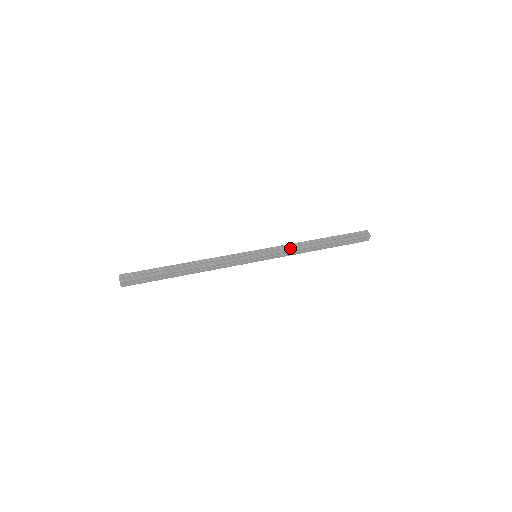
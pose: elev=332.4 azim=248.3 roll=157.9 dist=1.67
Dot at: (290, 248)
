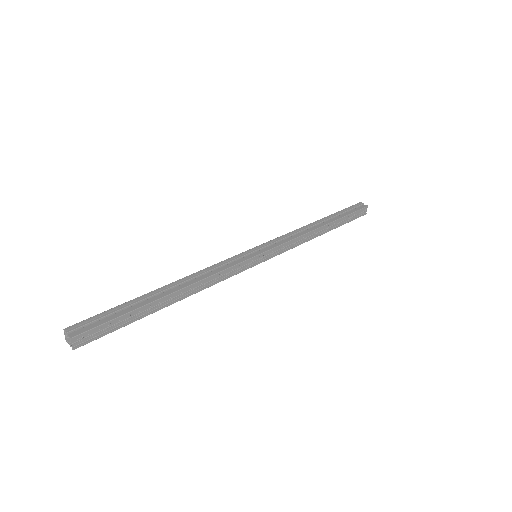
Dot at: (292, 236)
